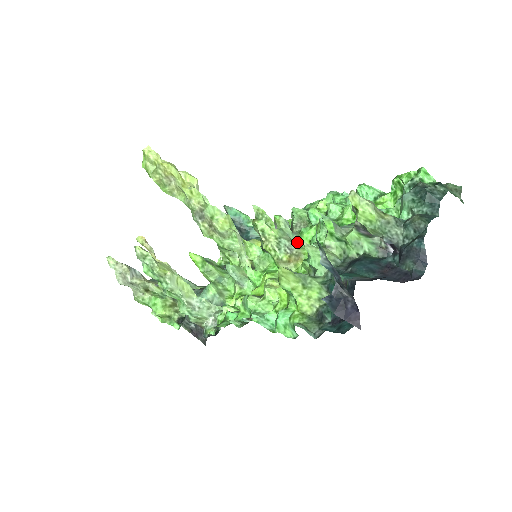
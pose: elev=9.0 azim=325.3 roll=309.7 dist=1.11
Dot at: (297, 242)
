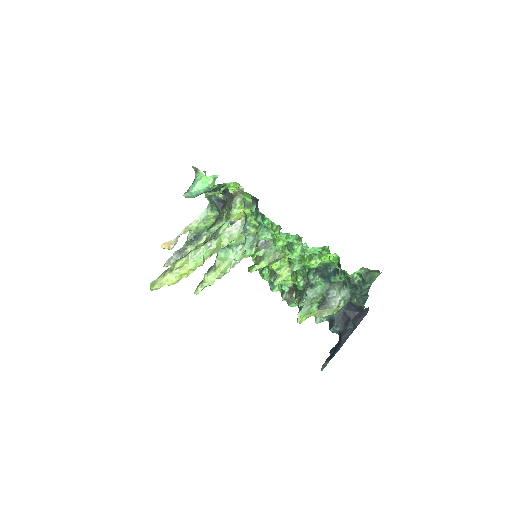
Dot at: (277, 251)
